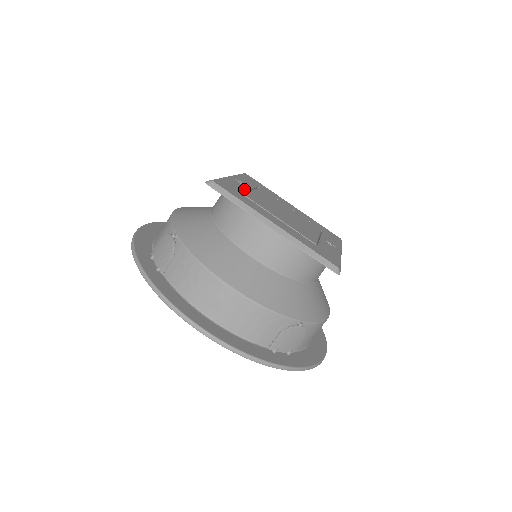
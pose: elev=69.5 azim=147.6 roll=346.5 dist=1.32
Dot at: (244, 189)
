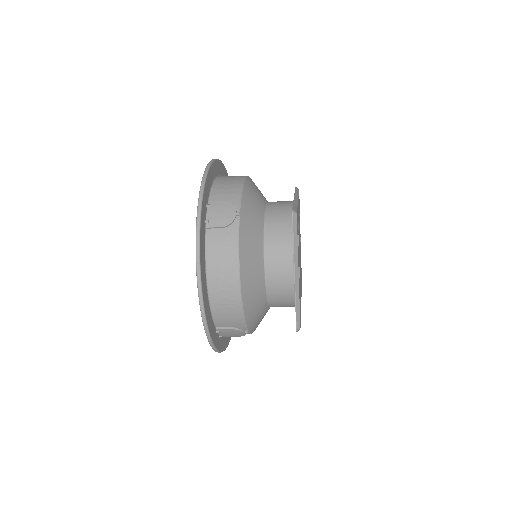
Dot at: occluded
